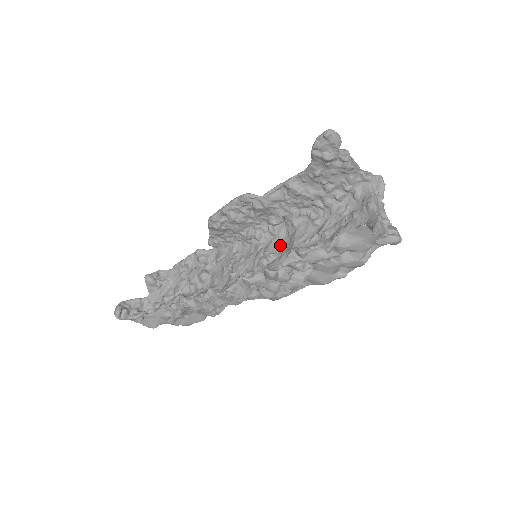
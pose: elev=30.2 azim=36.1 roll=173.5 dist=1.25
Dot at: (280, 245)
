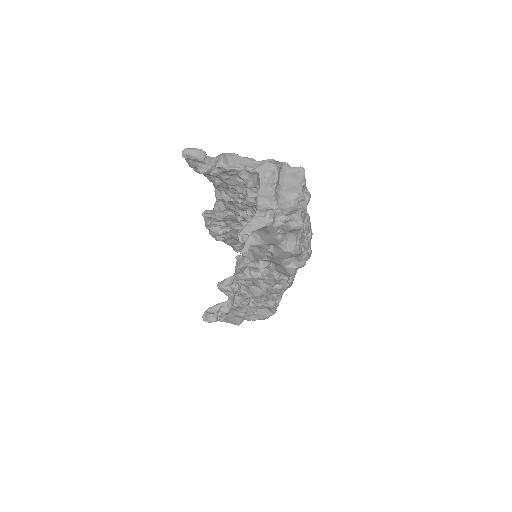
Dot at: occluded
